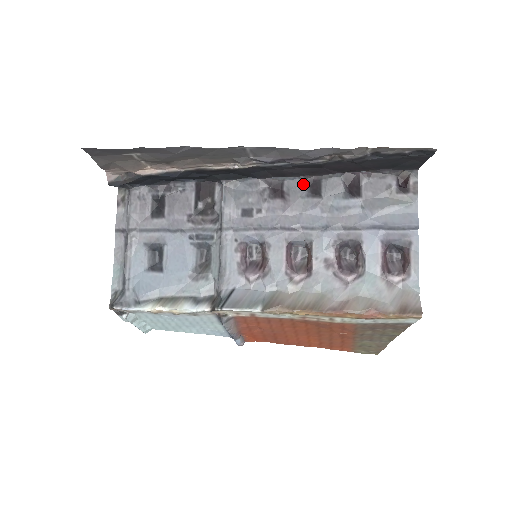
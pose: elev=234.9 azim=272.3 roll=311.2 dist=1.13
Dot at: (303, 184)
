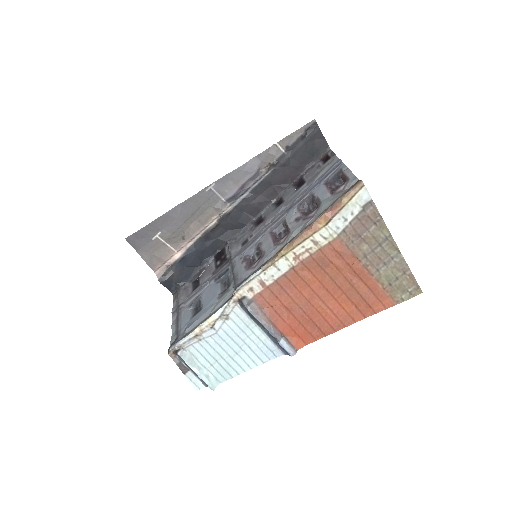
Dot at: (272, 207)
